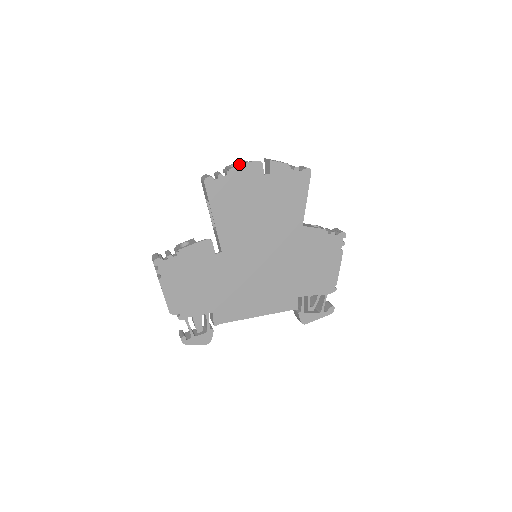
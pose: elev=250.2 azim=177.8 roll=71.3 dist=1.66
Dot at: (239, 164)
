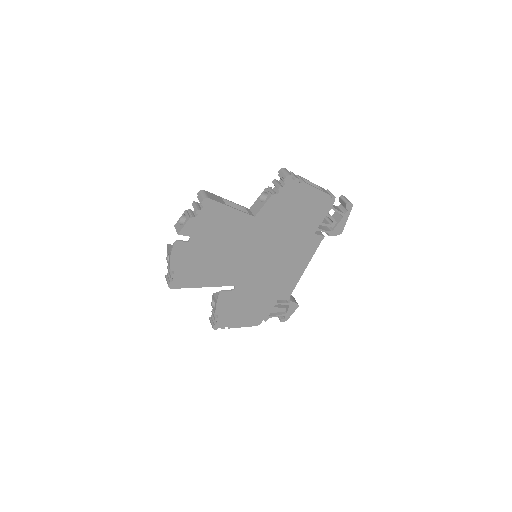
Dot at: (169, 258)
